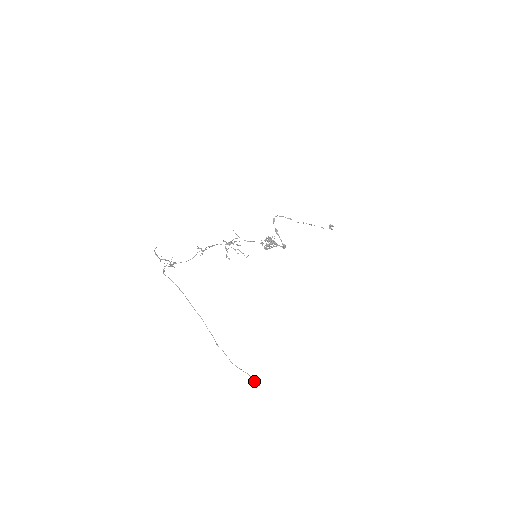
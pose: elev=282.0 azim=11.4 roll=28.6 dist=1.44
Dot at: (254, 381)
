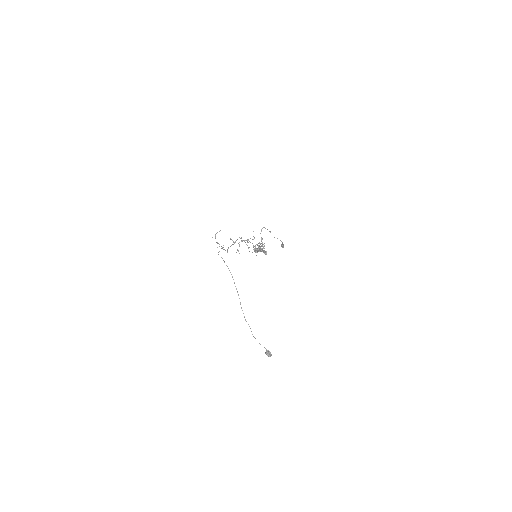
Dot at: (269, 353)
